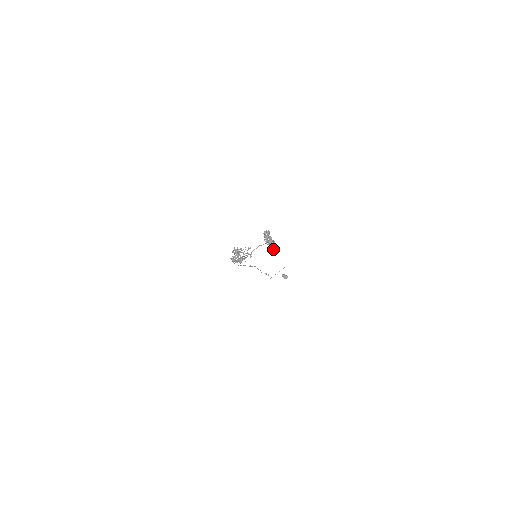
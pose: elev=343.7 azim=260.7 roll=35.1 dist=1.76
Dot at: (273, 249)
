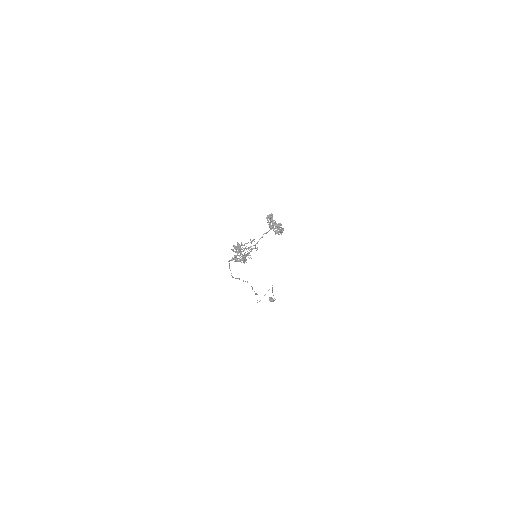
Dot at: (281, 234)
